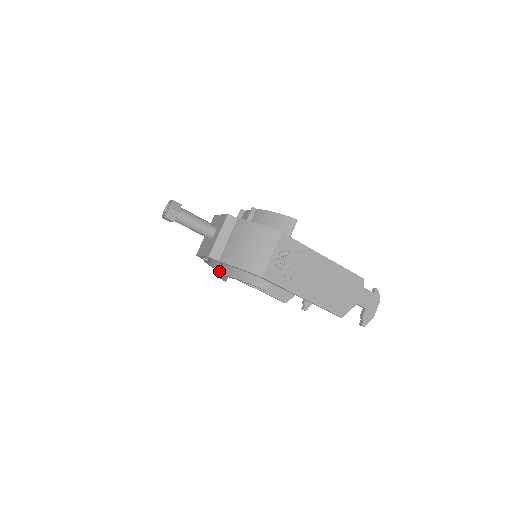
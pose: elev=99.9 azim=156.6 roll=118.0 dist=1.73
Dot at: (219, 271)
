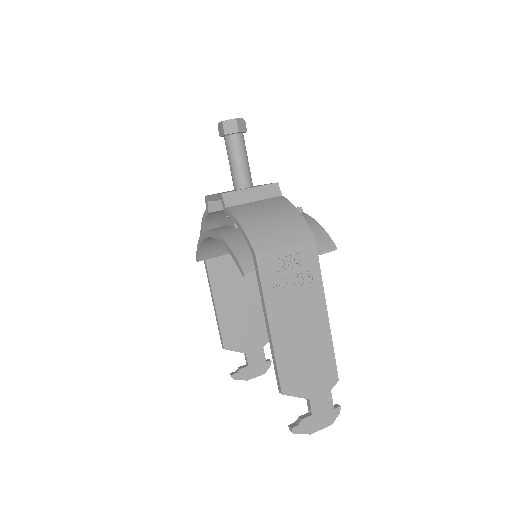
Dot at: occluded
